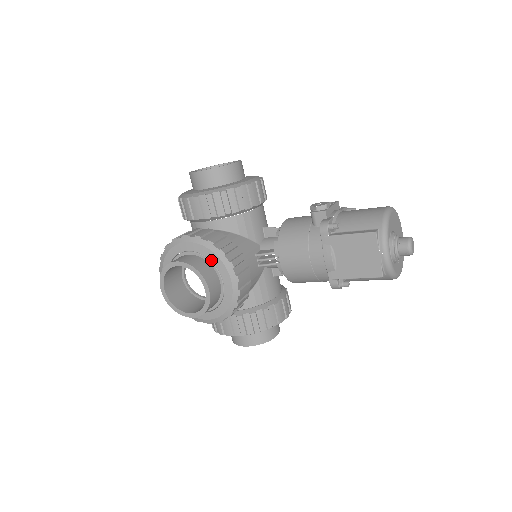
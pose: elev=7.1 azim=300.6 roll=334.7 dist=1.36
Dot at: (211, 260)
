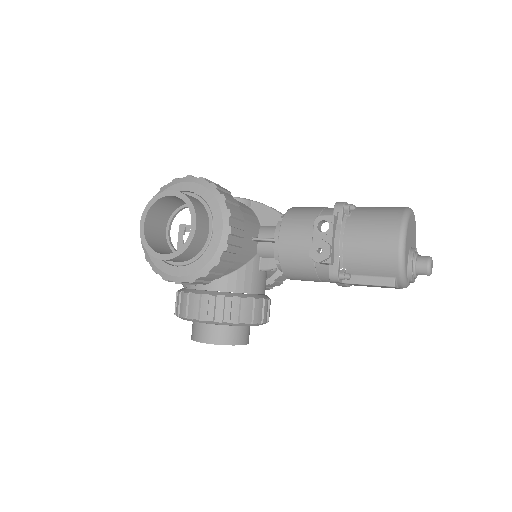
Dot at: (233, 326)
